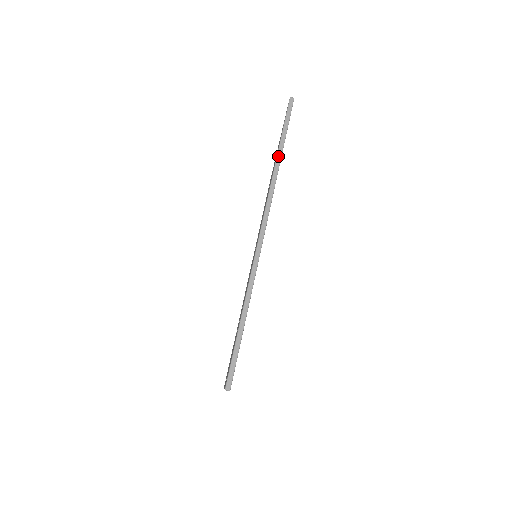
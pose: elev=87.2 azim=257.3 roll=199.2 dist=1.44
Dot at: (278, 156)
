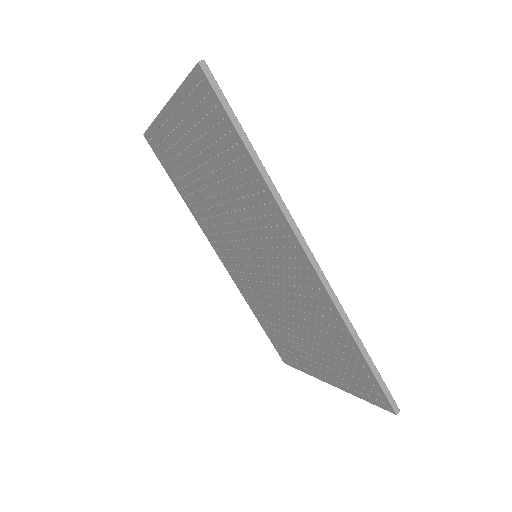
Dot at: (255, 160)
